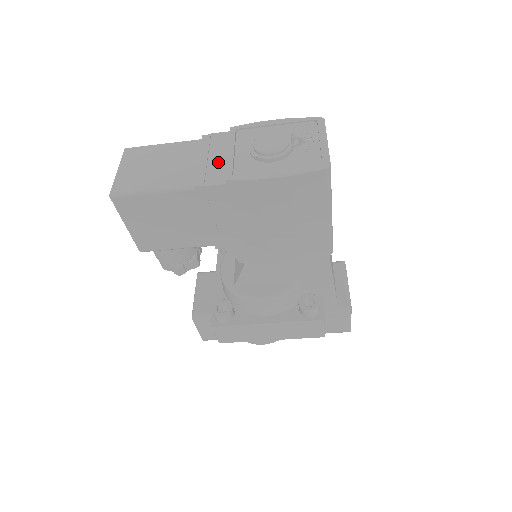
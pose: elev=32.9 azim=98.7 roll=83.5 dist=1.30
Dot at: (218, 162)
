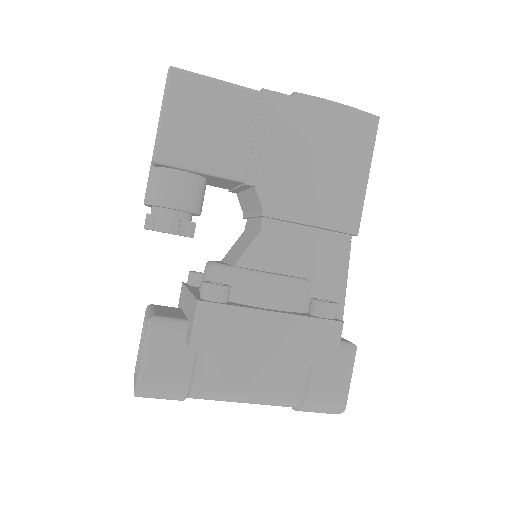
Dot at: occluded
